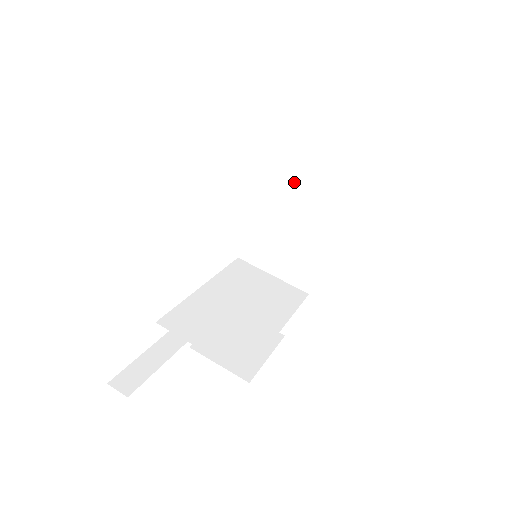
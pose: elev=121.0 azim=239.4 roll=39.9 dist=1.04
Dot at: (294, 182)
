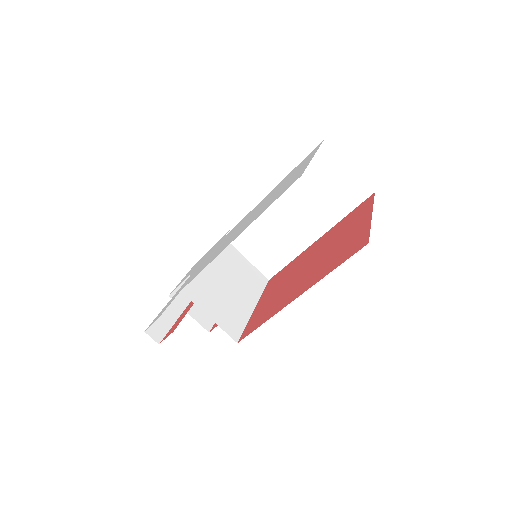
Dot at: (293, 206)
